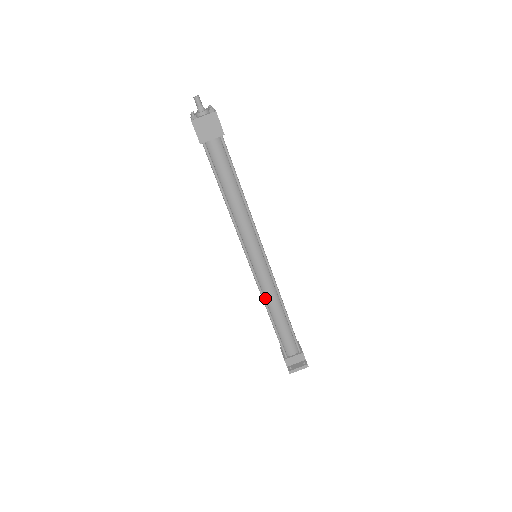
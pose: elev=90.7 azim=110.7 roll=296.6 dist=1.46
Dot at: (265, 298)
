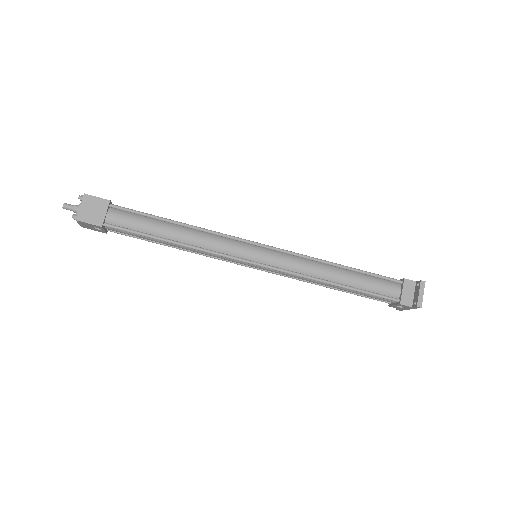
Dot at: (308, 276)
